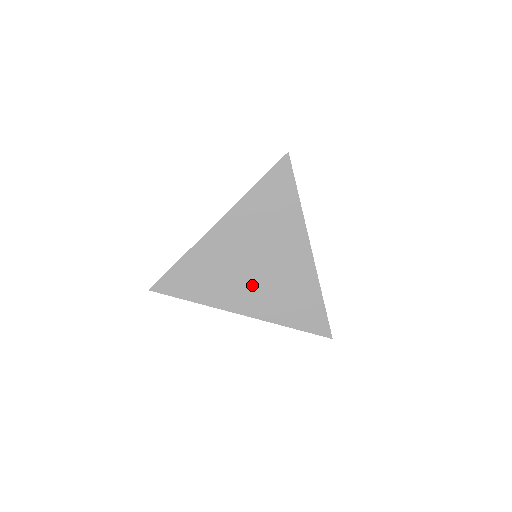
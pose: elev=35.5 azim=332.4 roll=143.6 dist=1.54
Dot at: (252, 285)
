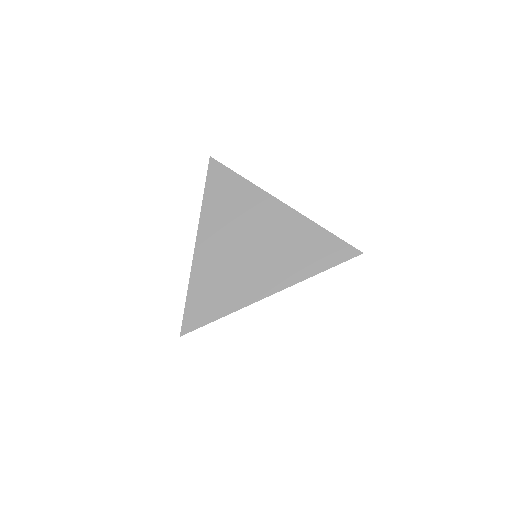
Dot at: (259, 265)
